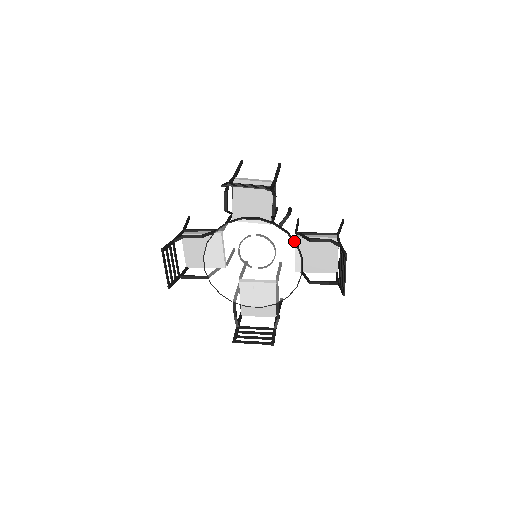
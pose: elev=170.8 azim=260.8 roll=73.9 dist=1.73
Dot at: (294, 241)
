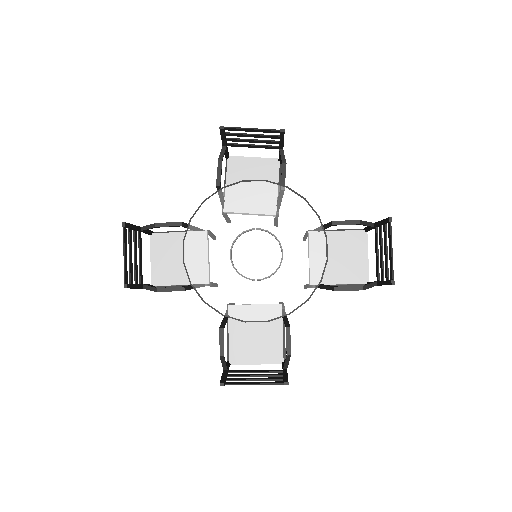
Dot at: occluded
